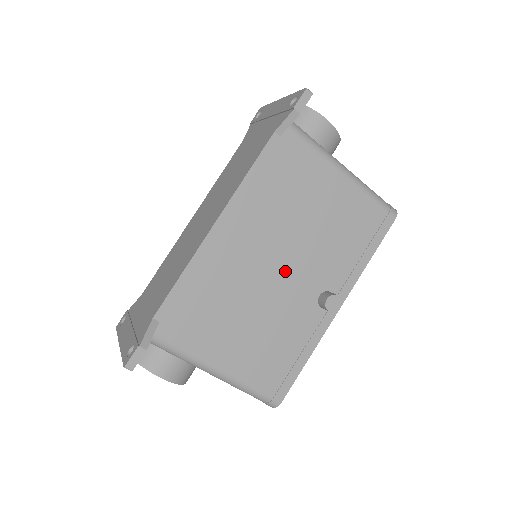
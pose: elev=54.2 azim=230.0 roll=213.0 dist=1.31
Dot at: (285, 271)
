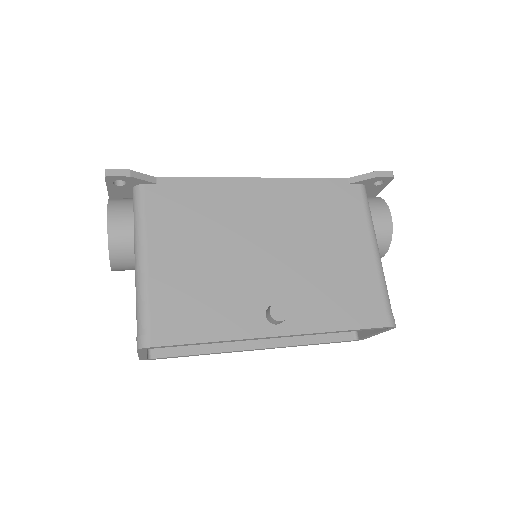
Dot at: (268, 257)
